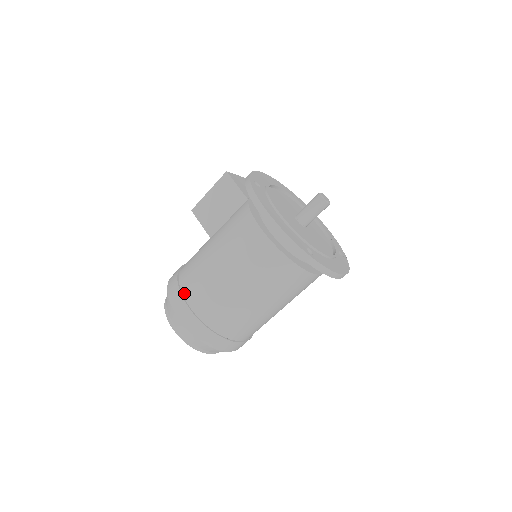
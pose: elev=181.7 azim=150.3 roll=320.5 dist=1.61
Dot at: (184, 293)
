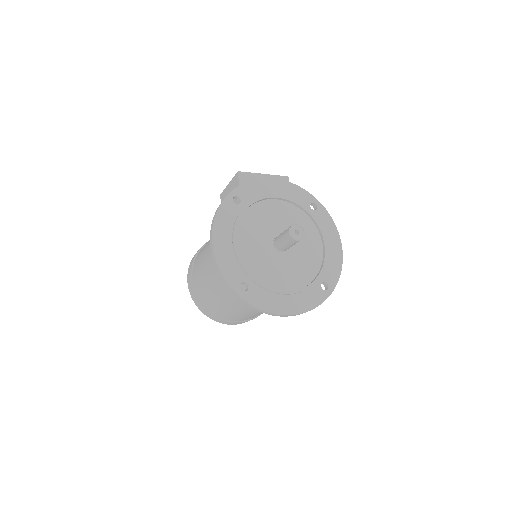
Dot at: (193, 267)
